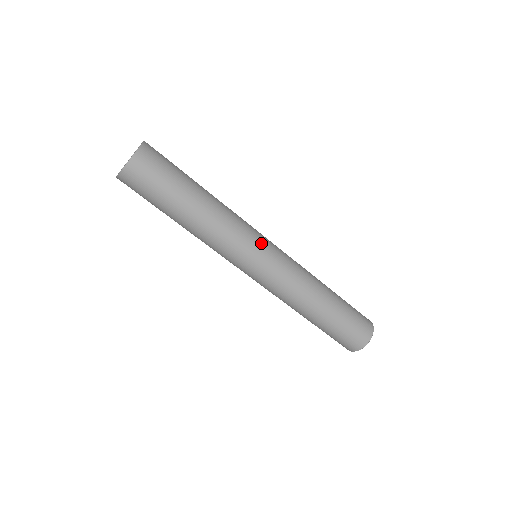
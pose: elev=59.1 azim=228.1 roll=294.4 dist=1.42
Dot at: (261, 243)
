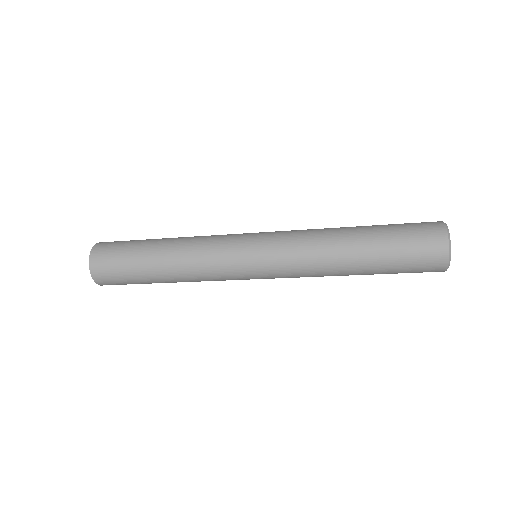
Dot at: (240, 242)
